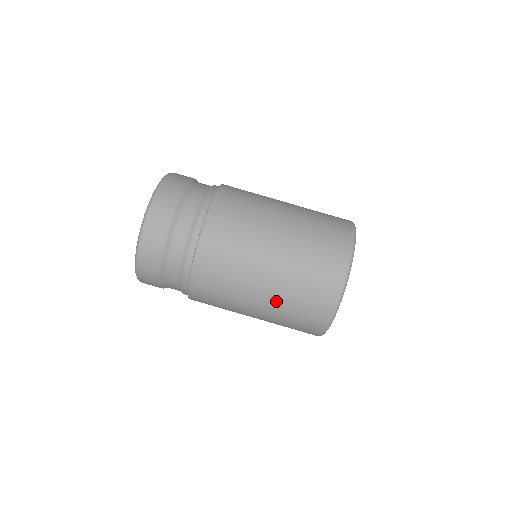
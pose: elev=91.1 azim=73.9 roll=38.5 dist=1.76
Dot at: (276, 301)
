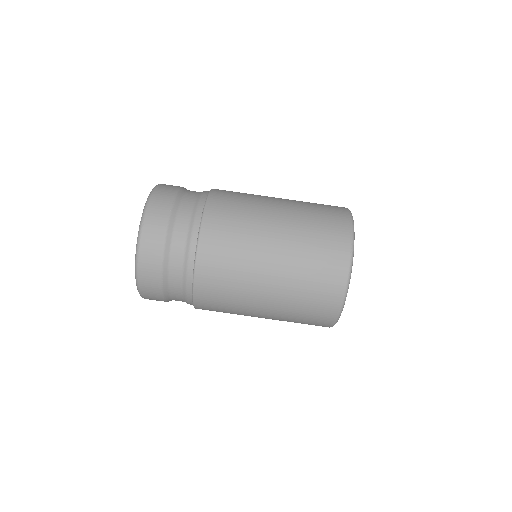
Dot at: occluded
